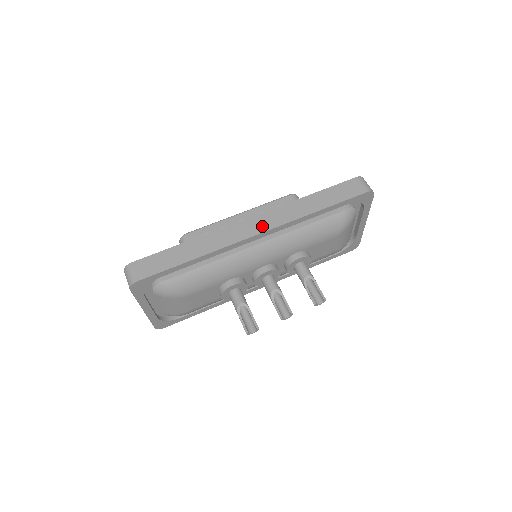
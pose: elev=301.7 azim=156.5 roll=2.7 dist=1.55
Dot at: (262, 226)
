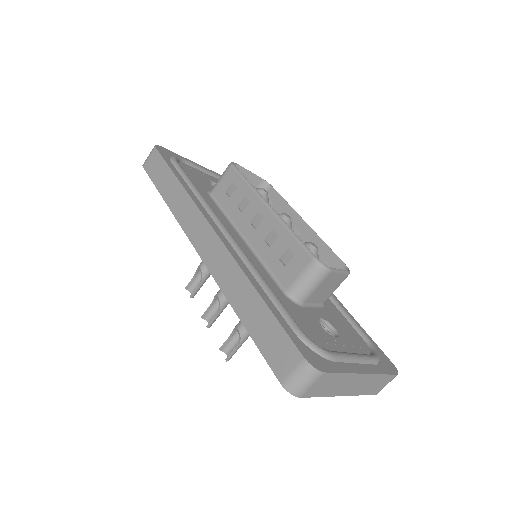
Dot at: (205, 250)
